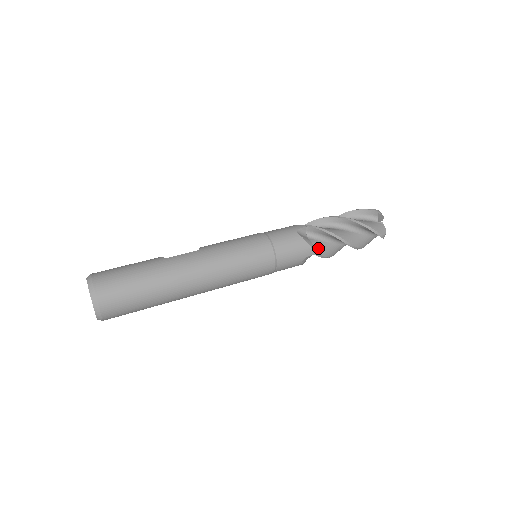
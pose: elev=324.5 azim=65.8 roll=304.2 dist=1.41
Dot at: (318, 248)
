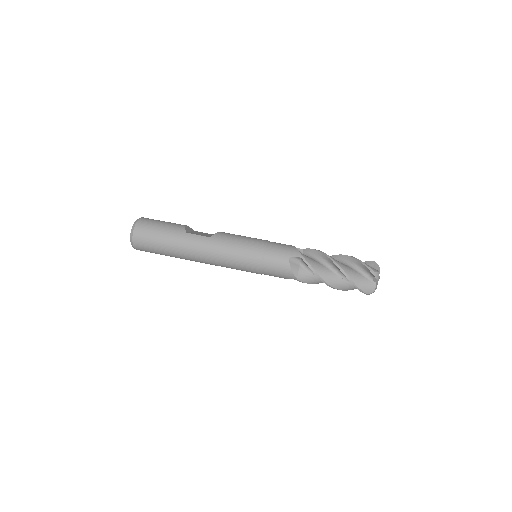
Dot at: (302, 277)
